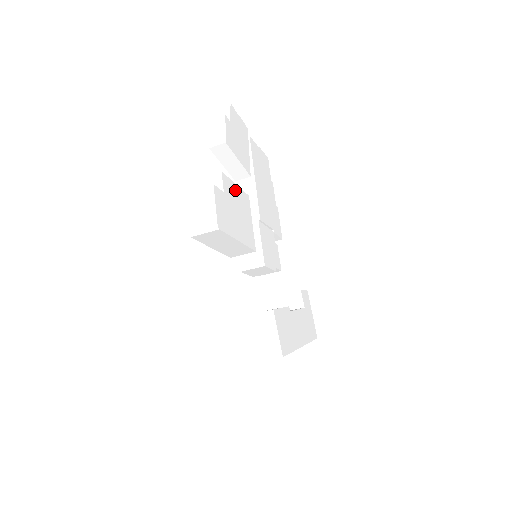
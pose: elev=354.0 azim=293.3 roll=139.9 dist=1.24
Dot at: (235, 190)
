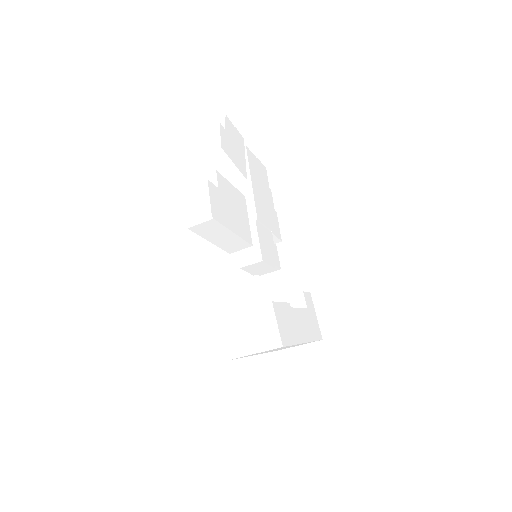
Dot at: (230, 189)
